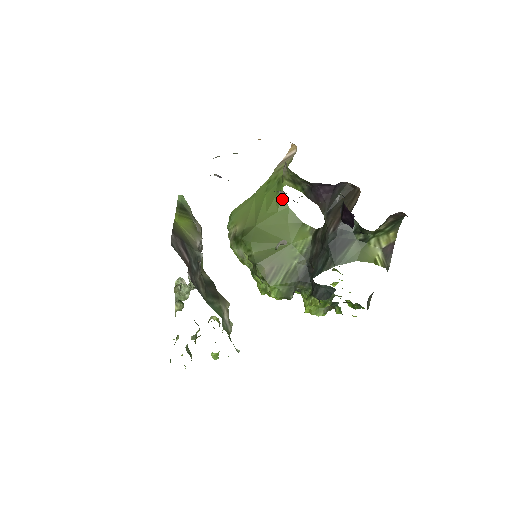
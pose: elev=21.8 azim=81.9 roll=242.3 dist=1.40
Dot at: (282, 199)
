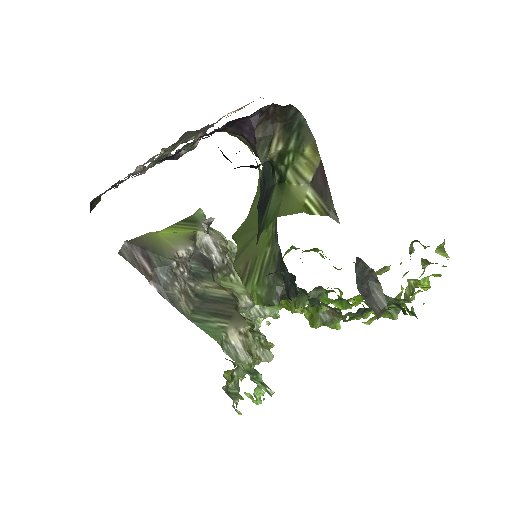
Dot at: occluded
